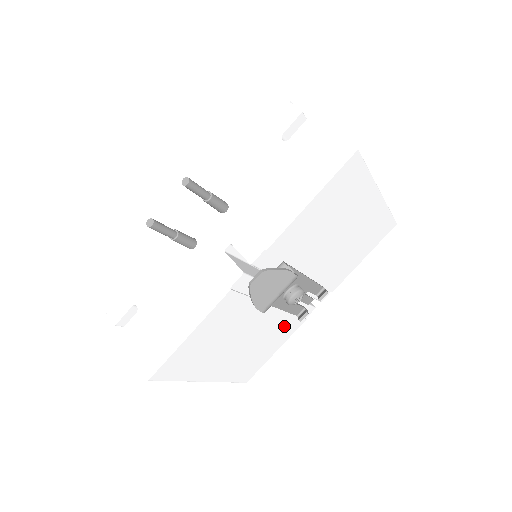
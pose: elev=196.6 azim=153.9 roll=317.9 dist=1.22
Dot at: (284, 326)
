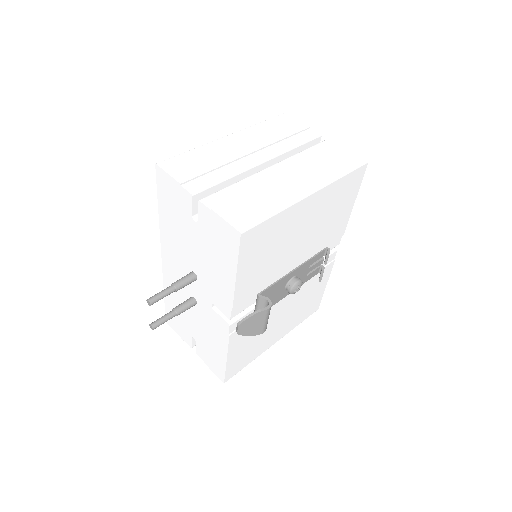
Dot at: (314, 282)
